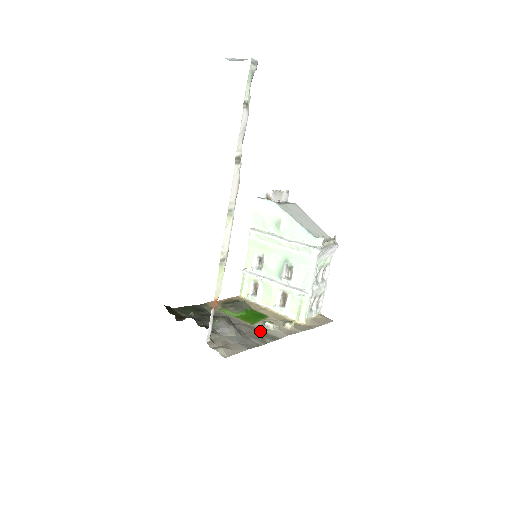
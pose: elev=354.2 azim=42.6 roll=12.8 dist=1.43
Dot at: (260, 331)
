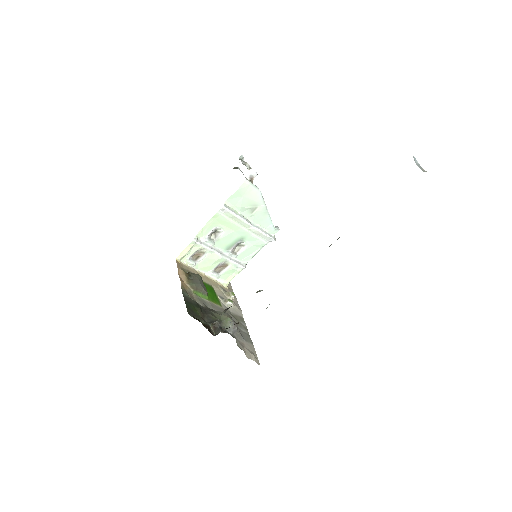
Dot at: (231, 314)
